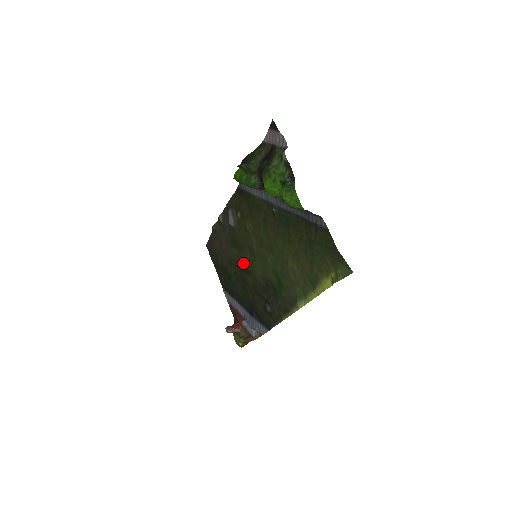
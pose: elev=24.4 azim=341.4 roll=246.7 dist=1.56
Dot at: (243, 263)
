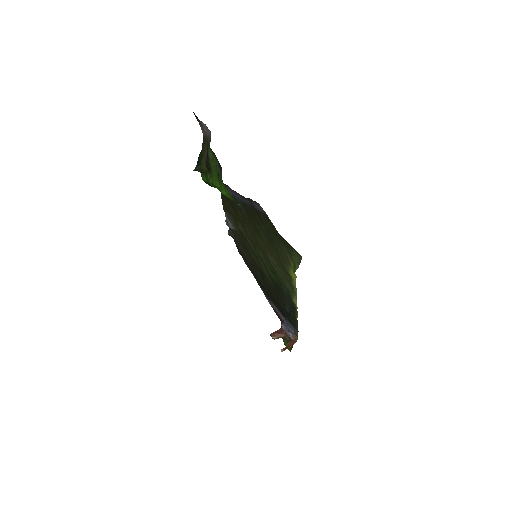
Dot at: occluded
